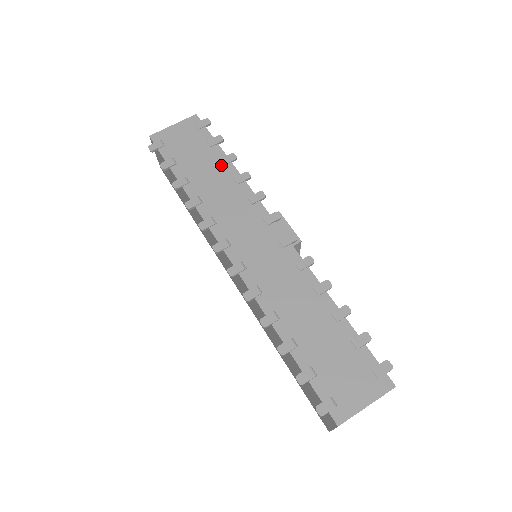
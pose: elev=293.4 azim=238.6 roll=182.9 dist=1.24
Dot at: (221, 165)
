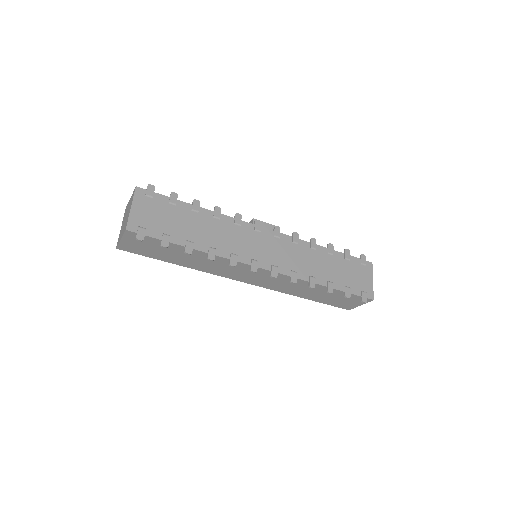
Dot at: (196, 214)
